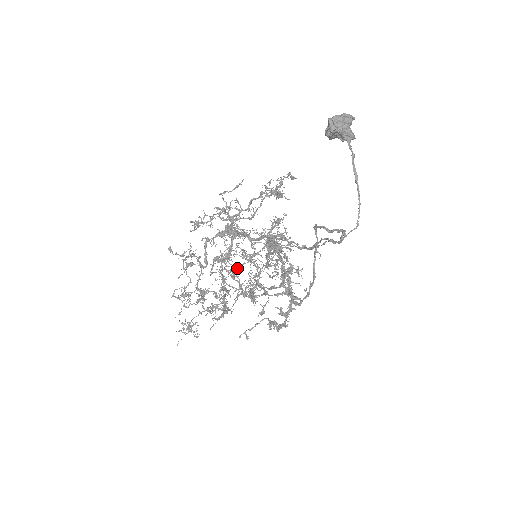
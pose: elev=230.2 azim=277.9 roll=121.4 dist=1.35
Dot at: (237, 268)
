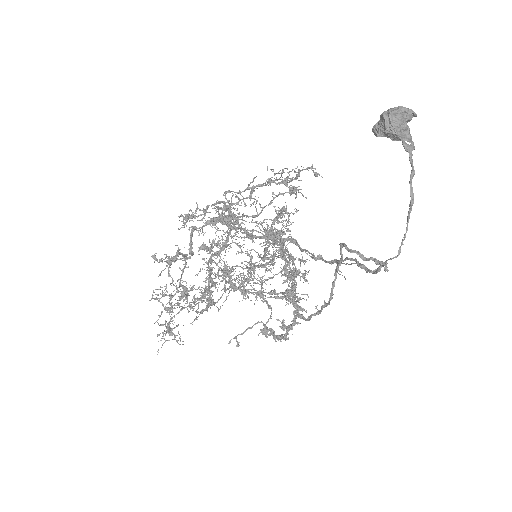
Dot at: (240, 285)
